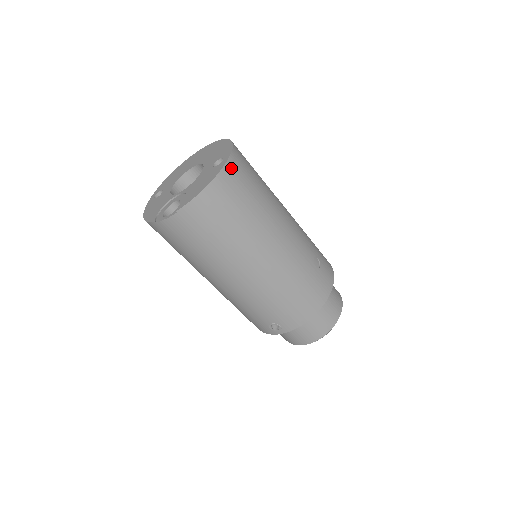
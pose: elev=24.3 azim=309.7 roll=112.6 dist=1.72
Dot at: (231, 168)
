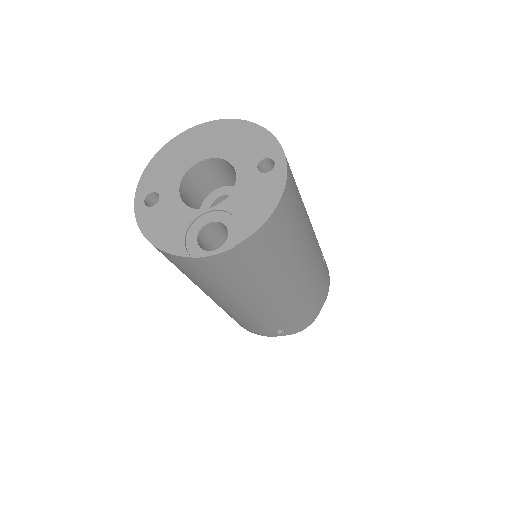
Dot at: (289, 176)
